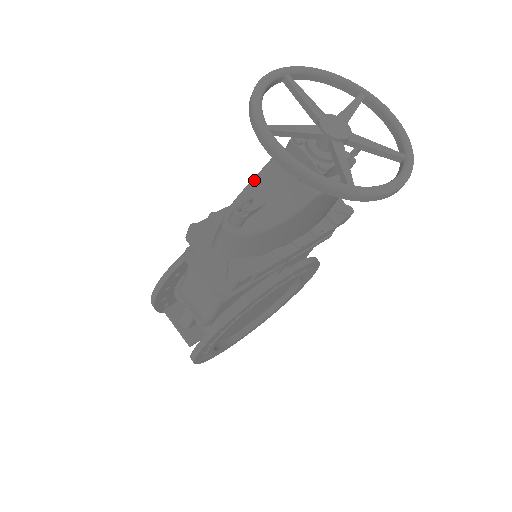
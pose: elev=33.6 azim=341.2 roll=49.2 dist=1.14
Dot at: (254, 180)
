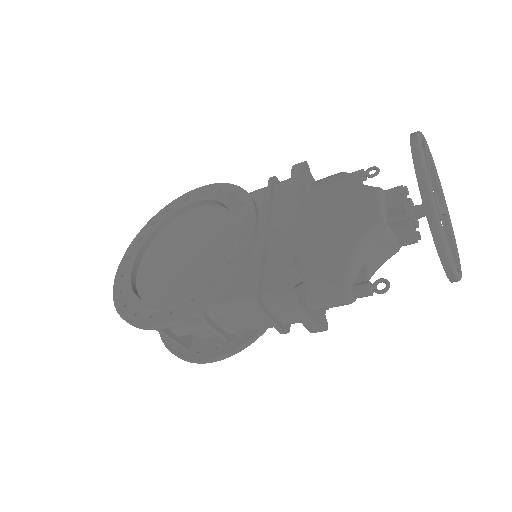
Dot at: (361, 245)
